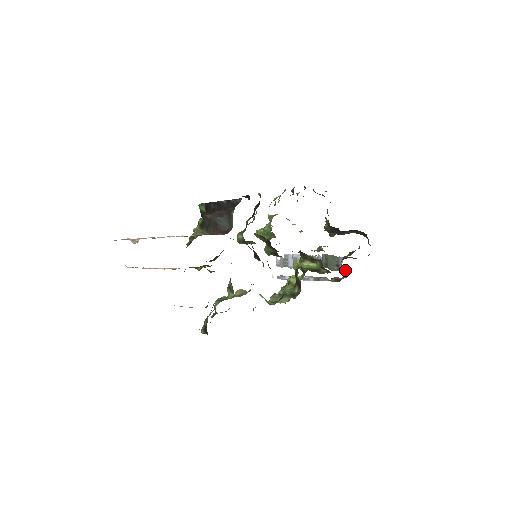
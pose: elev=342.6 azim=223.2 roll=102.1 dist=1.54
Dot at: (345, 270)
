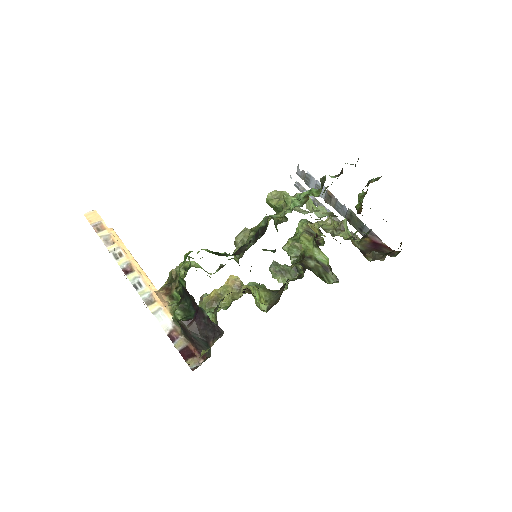
Dot at: occluded
